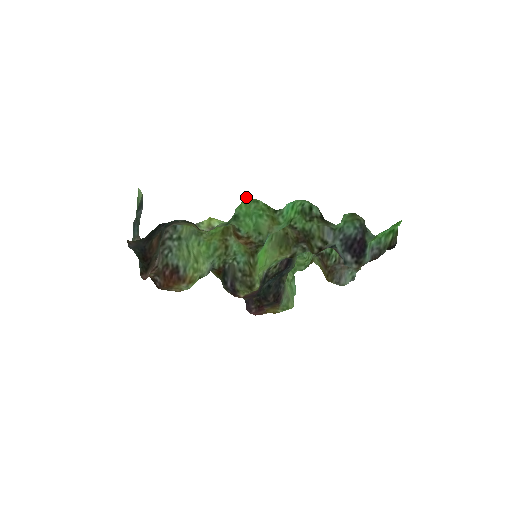
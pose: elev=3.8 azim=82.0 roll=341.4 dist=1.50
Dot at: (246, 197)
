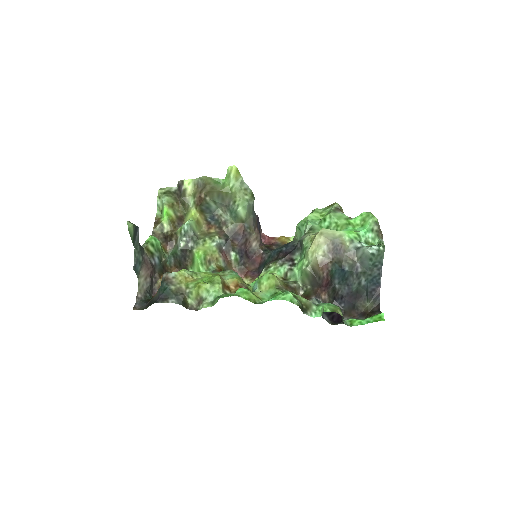
Dot at: (227, 294)
